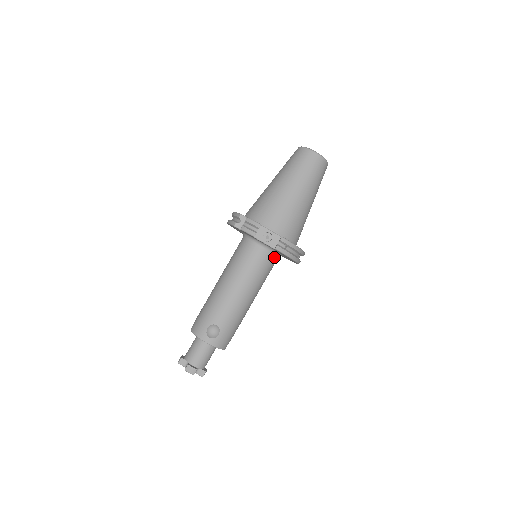
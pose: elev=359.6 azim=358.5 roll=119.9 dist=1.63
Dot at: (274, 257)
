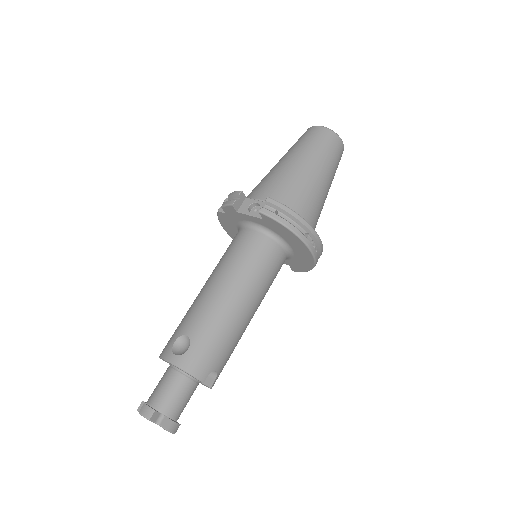
Dot at: (273, 243)
